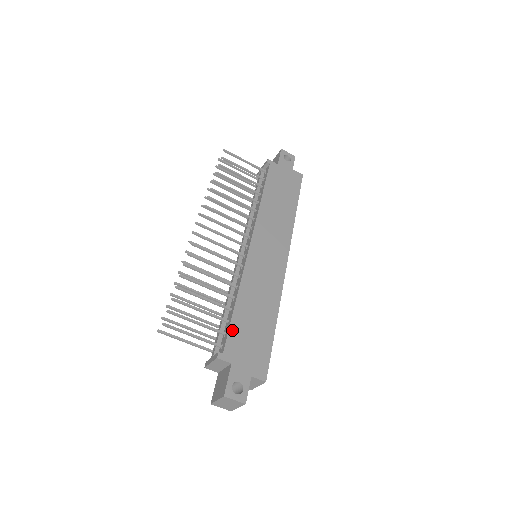
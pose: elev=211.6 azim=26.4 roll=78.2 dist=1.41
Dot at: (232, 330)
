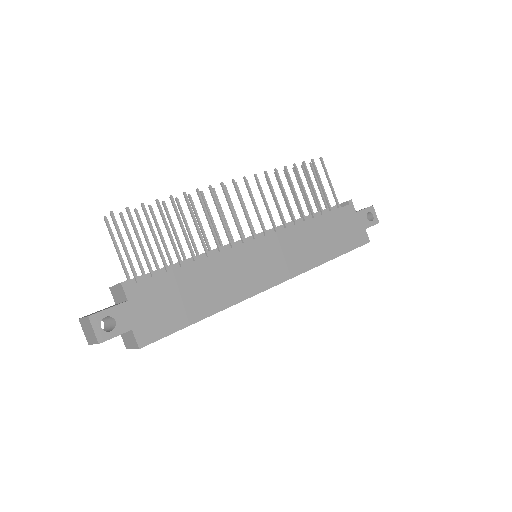
Dot at: (161, 278)
